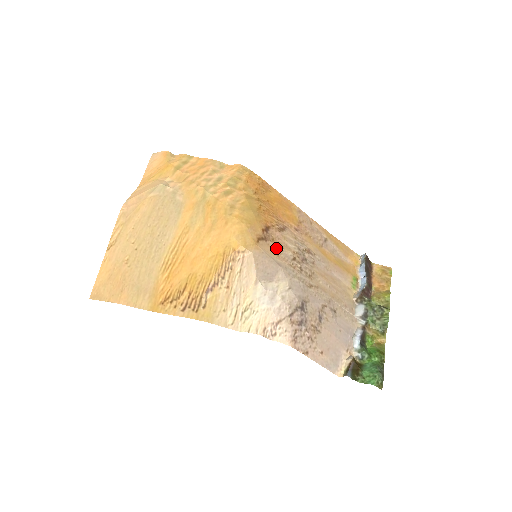
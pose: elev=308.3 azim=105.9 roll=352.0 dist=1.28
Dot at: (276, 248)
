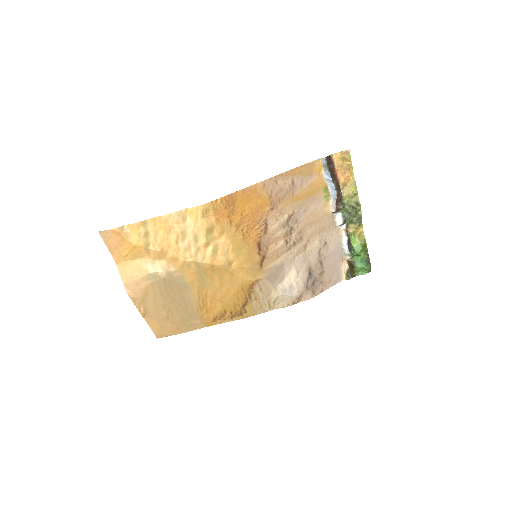
Dot at: (273, 253)
